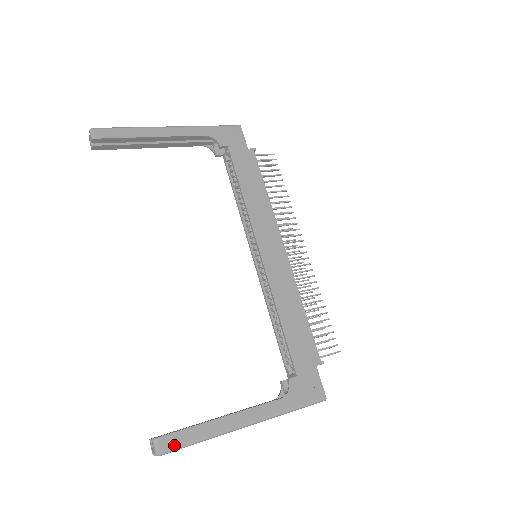
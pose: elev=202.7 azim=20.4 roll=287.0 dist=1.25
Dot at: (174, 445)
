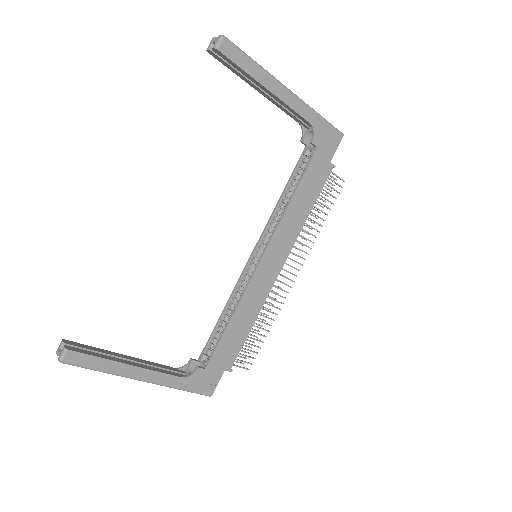
Dot at: (78, 363)
